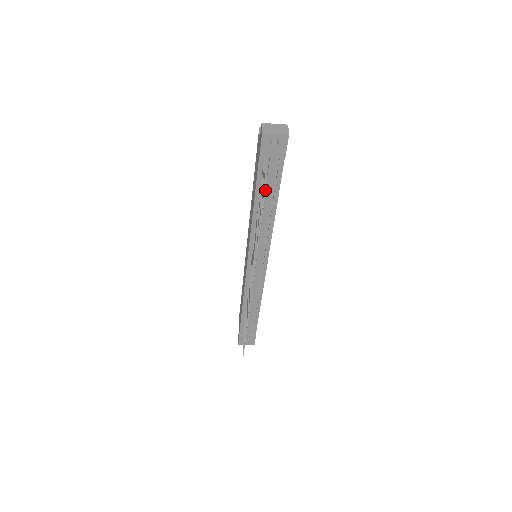
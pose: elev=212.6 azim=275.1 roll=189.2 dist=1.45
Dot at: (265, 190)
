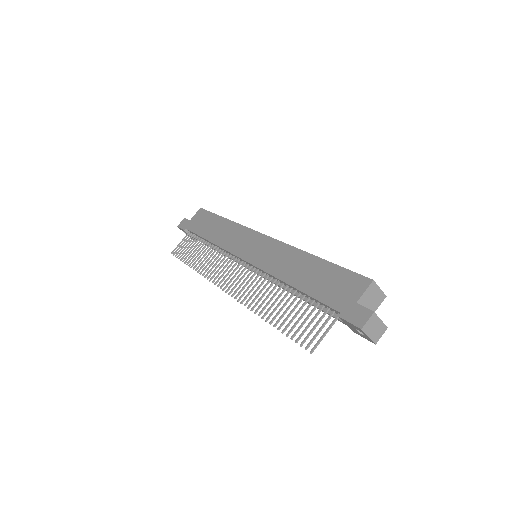
Dot at: occluded
